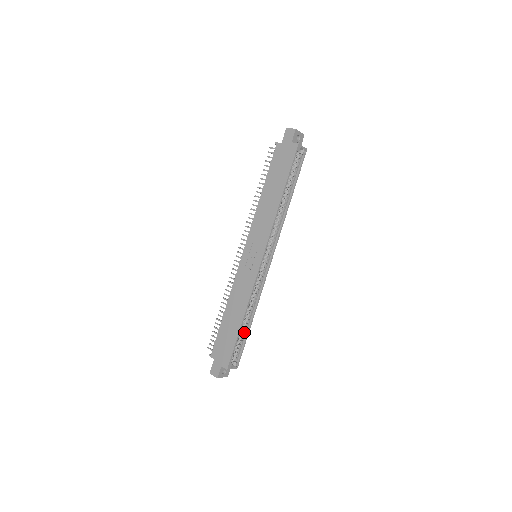
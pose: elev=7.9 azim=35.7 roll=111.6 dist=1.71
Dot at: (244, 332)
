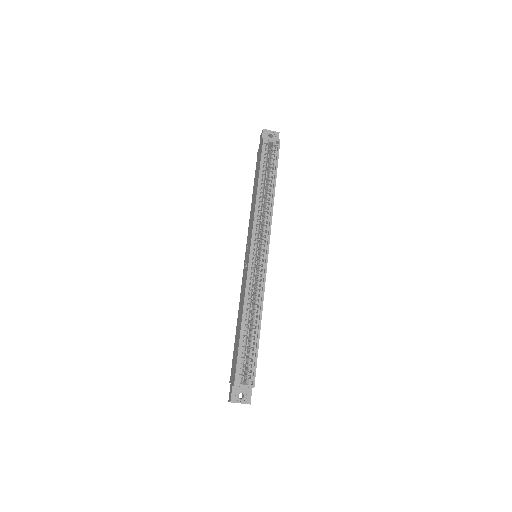
Dot at: occluded
